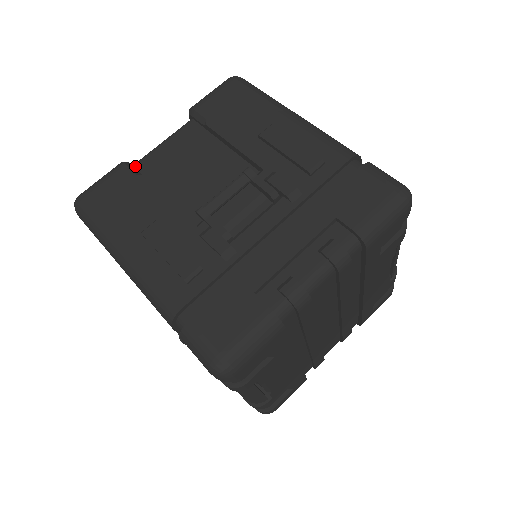
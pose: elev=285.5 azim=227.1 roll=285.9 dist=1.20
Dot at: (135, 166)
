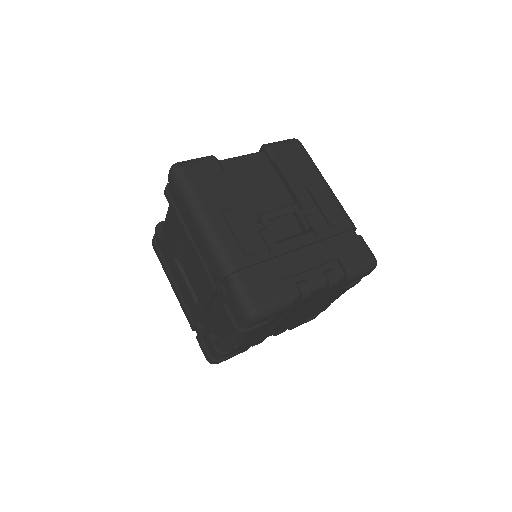
Dot at: (220, 163)
